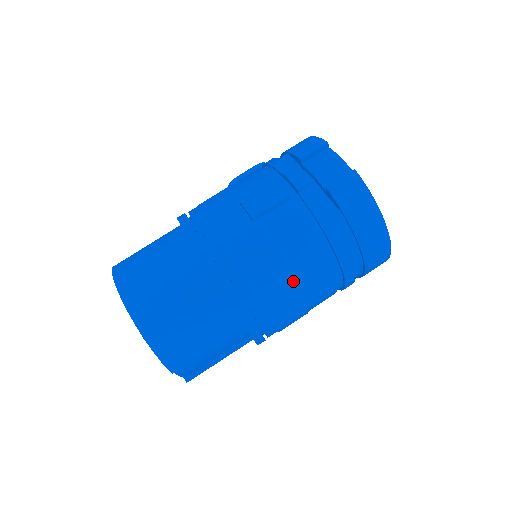
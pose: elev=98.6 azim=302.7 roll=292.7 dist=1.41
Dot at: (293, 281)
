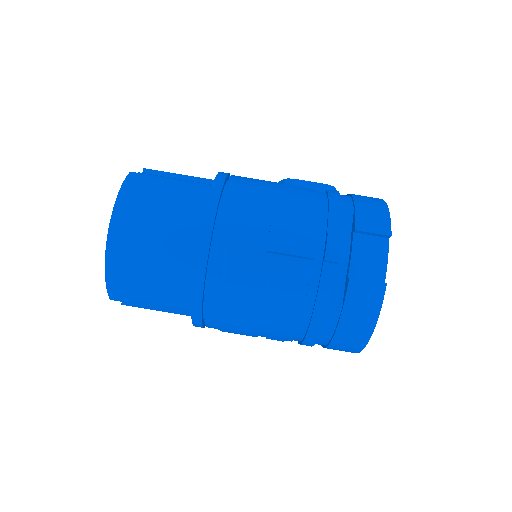
Dot at: (257, 320)
